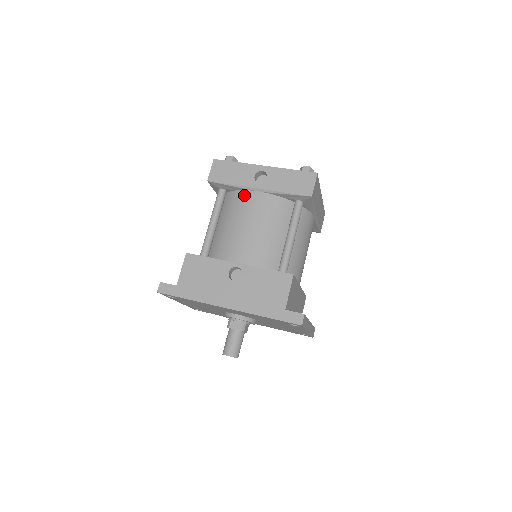
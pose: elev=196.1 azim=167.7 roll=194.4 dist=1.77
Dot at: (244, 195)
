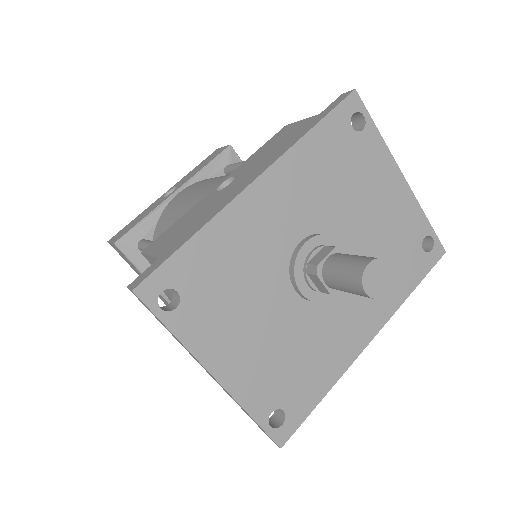
Dot at: (167, 208)
